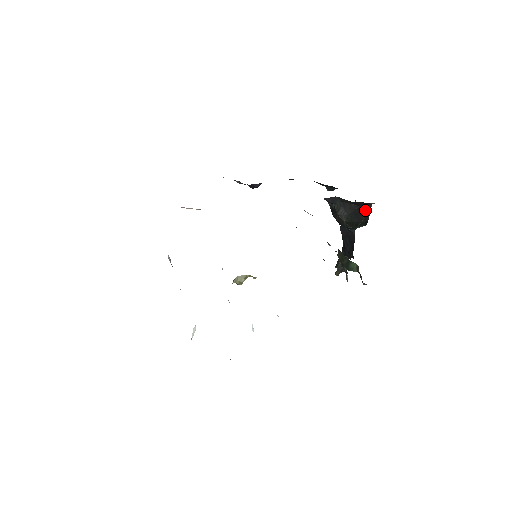
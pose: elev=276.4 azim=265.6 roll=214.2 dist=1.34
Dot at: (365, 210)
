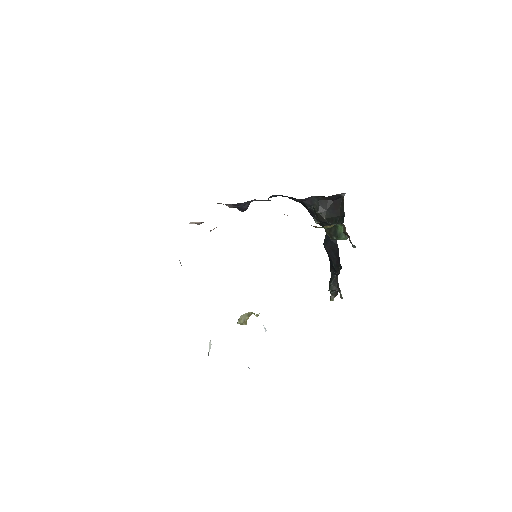
Dot at: (339, 204)
